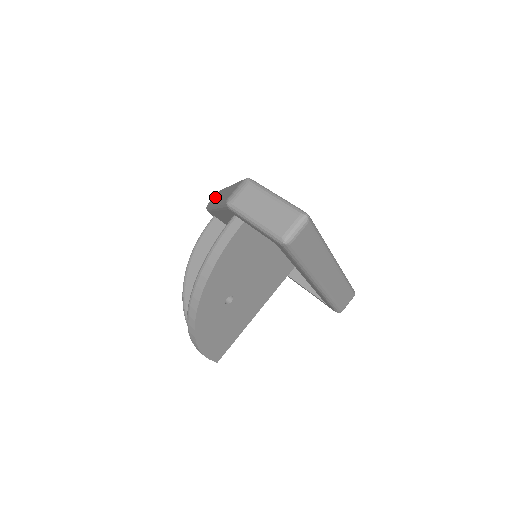
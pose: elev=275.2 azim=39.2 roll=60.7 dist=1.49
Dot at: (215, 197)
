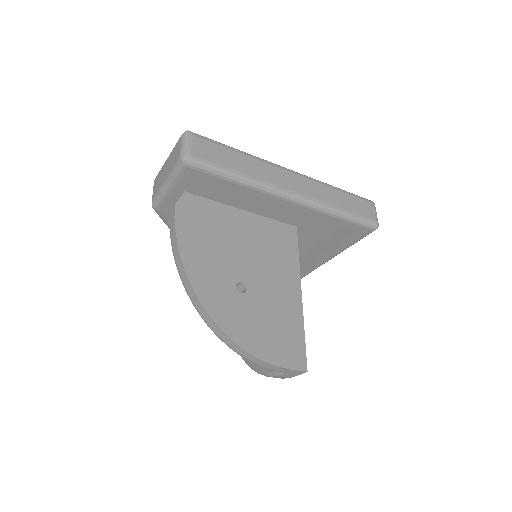
Dot at: occluded
